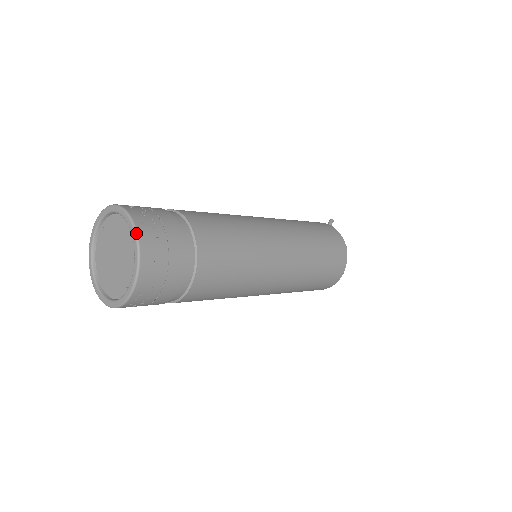
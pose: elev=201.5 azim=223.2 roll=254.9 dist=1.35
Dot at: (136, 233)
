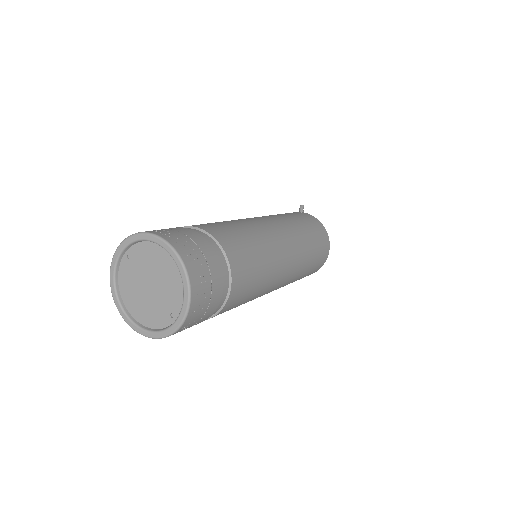
Dot at: (183, 264)
